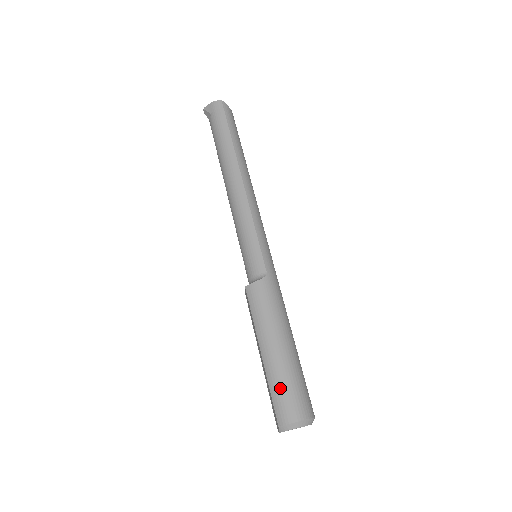
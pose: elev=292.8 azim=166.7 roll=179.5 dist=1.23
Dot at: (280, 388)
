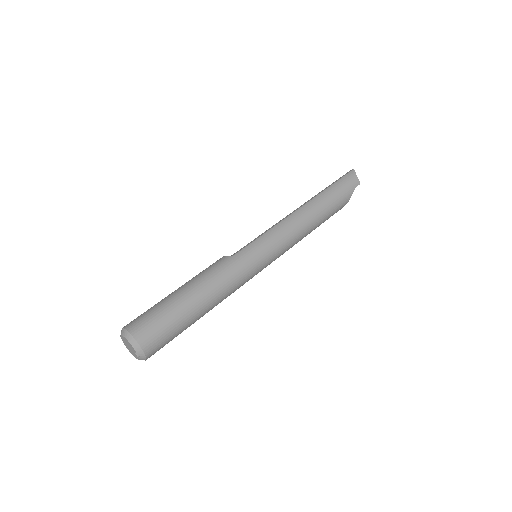
Dot at: (148, 310)
